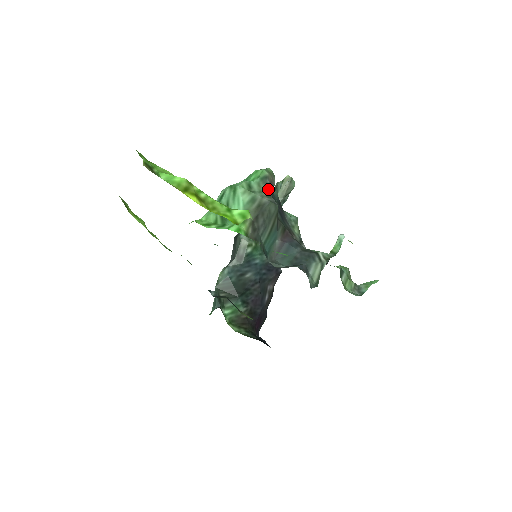
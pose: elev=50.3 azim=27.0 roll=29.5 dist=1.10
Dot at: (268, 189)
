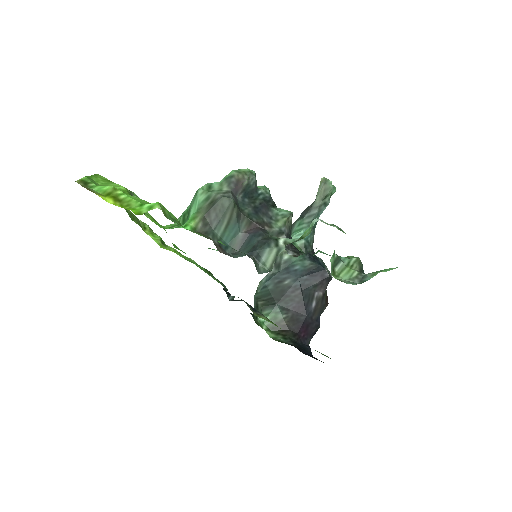
Dot at: (230, 187)
